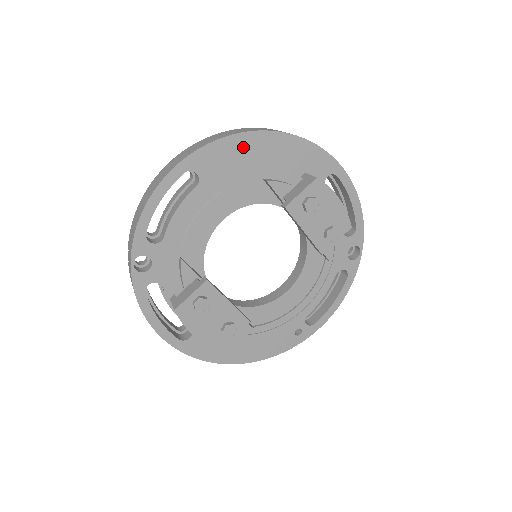
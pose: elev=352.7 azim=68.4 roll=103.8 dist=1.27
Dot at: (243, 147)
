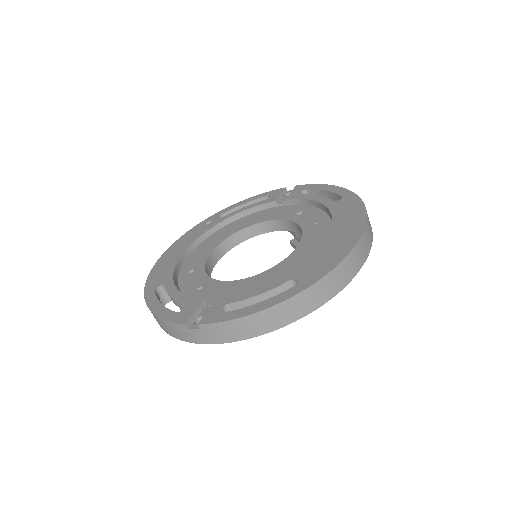
Dot at: occluded
